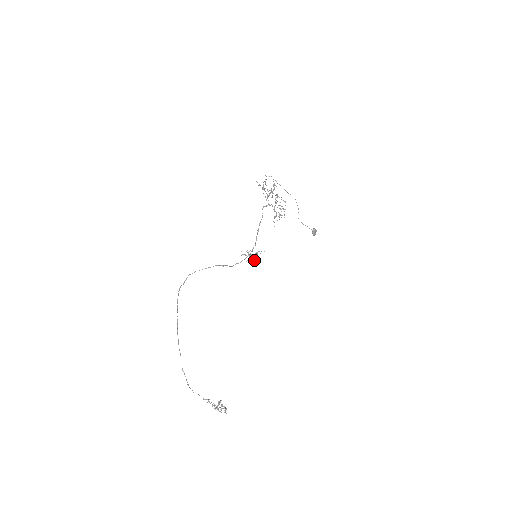
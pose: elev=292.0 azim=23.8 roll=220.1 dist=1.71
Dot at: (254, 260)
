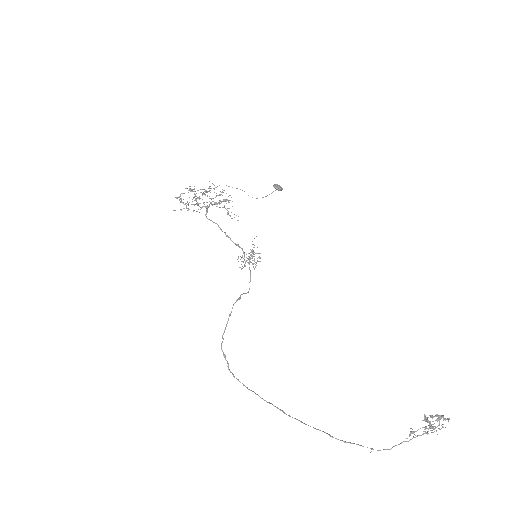
Dot at: occluded
